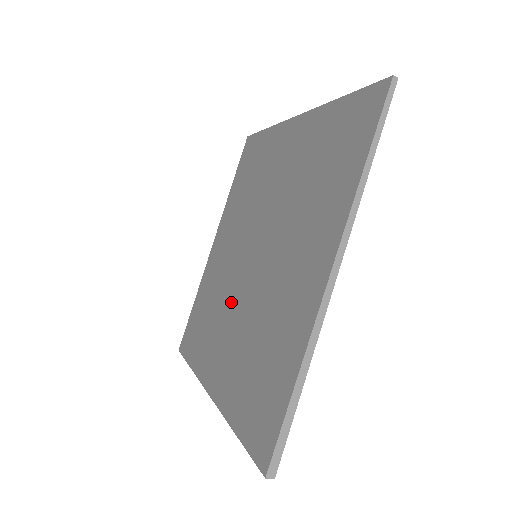
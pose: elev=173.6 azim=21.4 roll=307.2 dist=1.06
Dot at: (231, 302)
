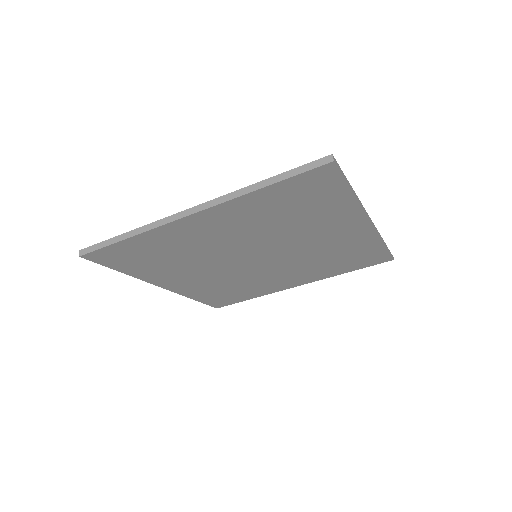
Dot at: occluded
